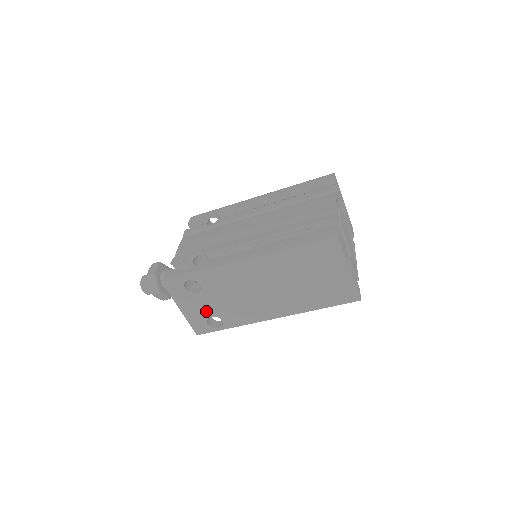
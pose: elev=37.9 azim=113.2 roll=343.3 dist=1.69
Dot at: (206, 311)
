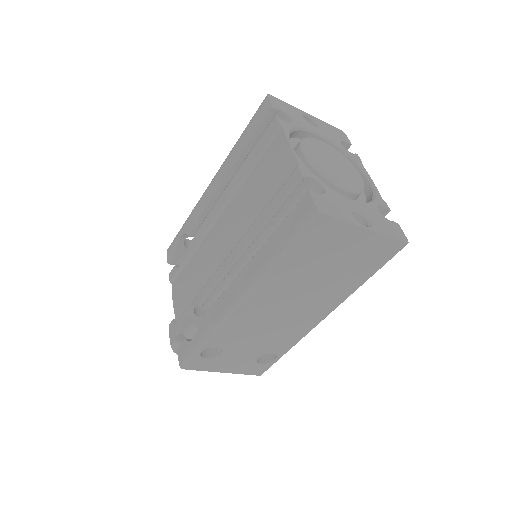
Dot at: (247, 358)
